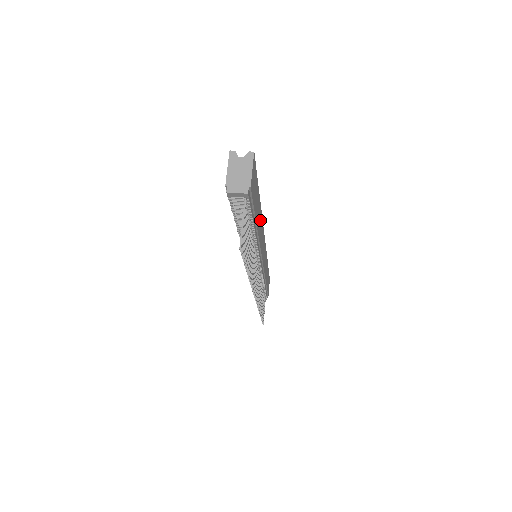
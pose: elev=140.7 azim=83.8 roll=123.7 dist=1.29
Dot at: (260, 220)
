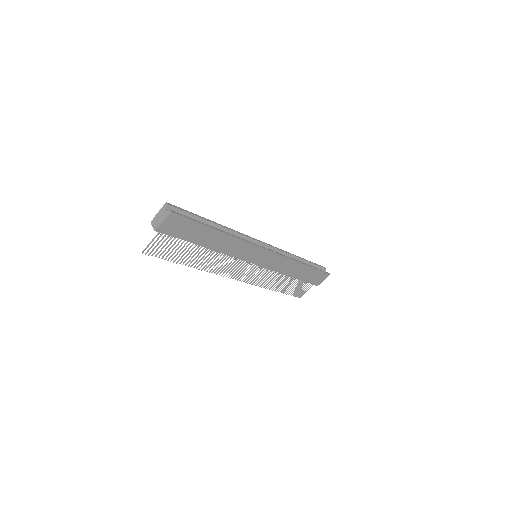
Dot at: (227, 241)
